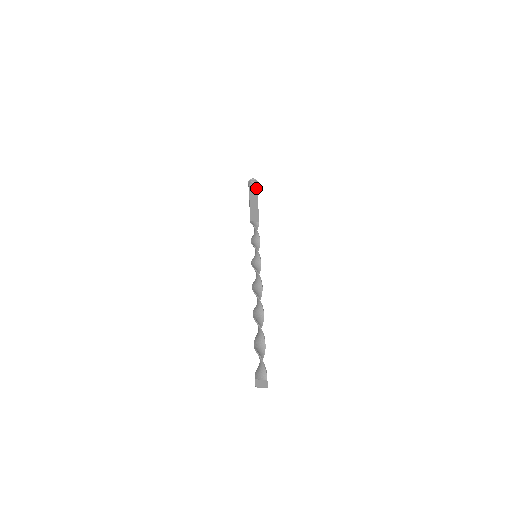
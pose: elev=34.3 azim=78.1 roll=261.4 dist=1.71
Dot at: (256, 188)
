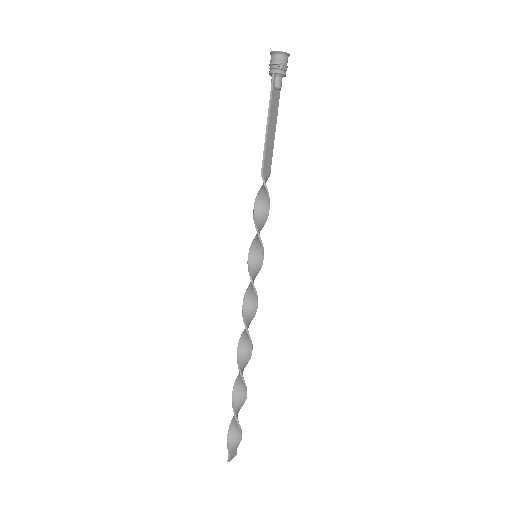
Dot at: (282, 77)
